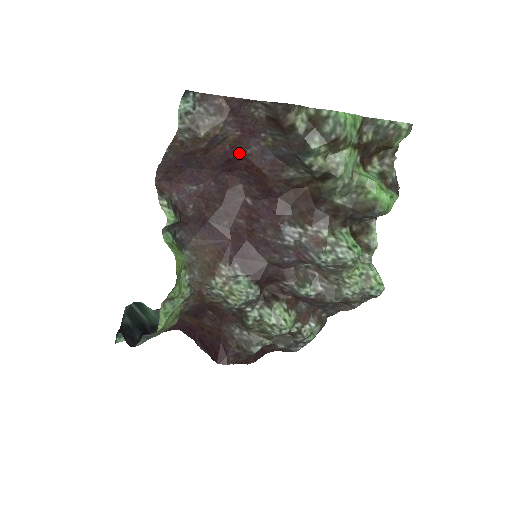
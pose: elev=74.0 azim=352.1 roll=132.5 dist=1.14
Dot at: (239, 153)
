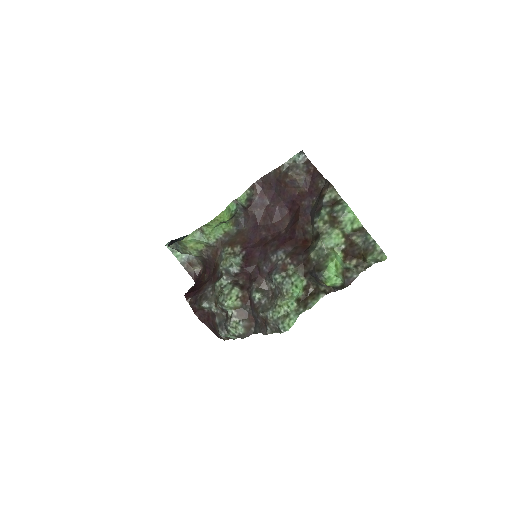
Dot at: (299, 200)
